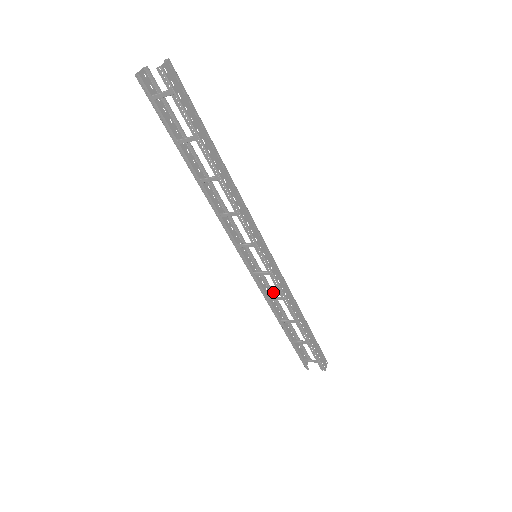
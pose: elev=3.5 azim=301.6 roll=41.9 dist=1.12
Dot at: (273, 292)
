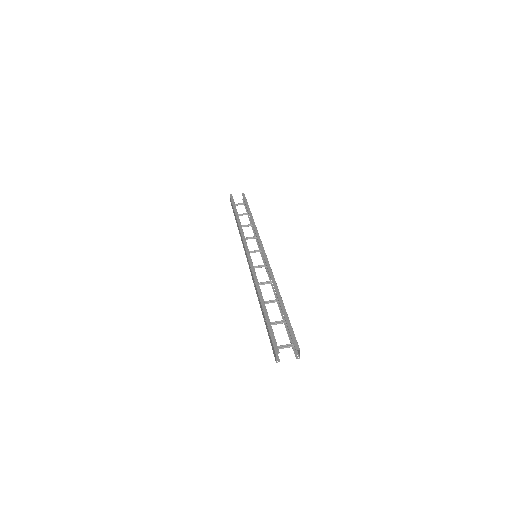
Dot at: (243, 232)
